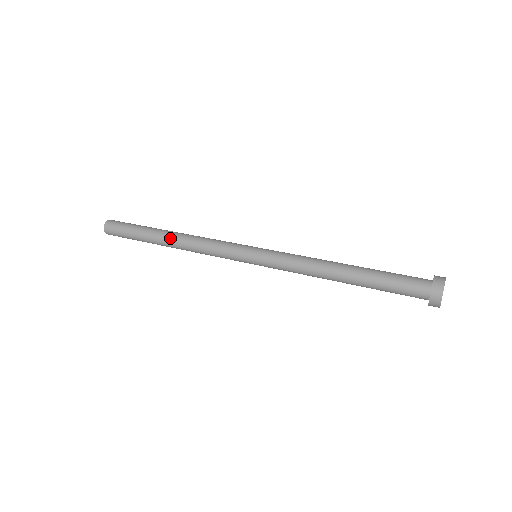
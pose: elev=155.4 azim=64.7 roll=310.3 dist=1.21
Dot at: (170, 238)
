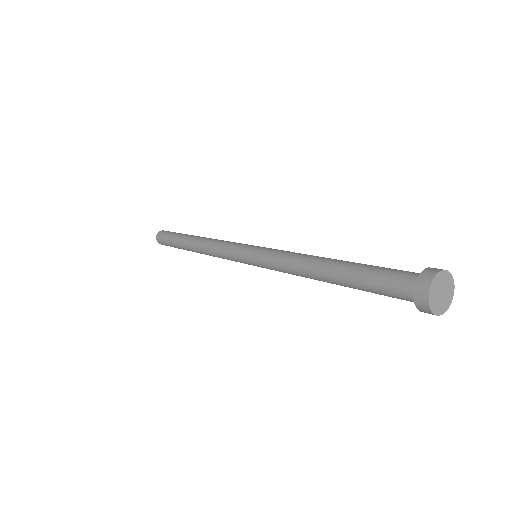
Dot at: (193, 249)
